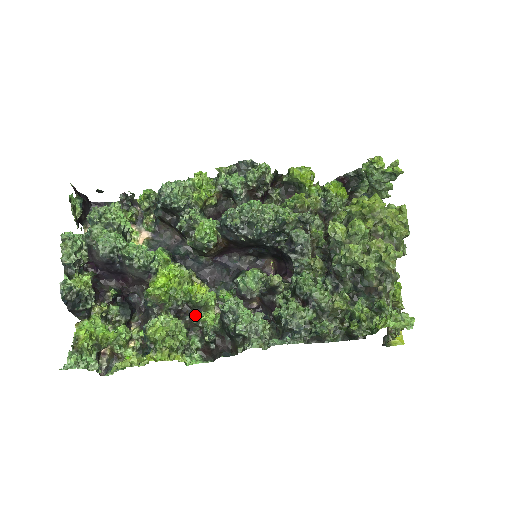
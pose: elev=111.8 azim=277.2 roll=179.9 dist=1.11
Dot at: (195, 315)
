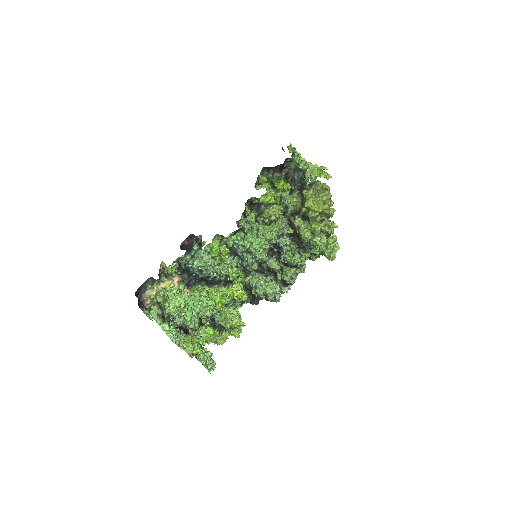
Dot at: (237, 300)
